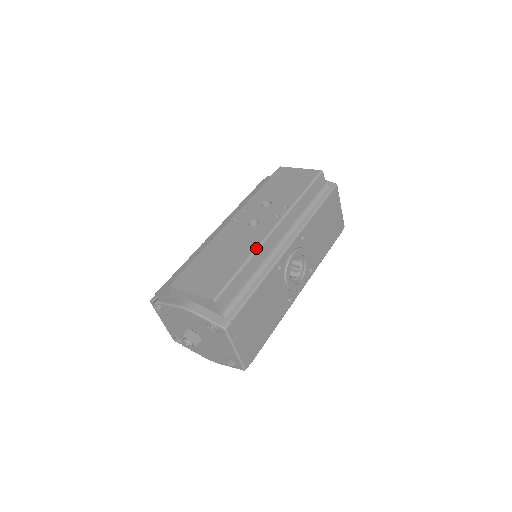
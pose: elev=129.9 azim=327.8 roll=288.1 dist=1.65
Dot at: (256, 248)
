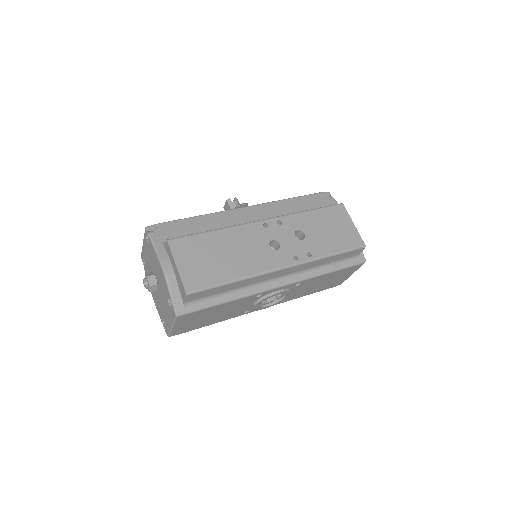
Dot at: (255, 274)
